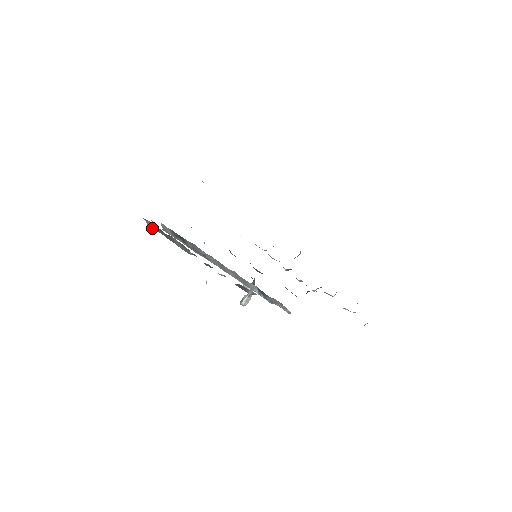
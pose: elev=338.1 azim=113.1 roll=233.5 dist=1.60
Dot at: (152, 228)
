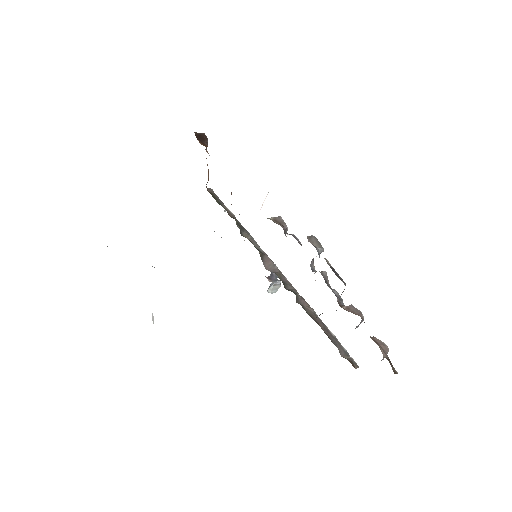
Dot at: occluded
